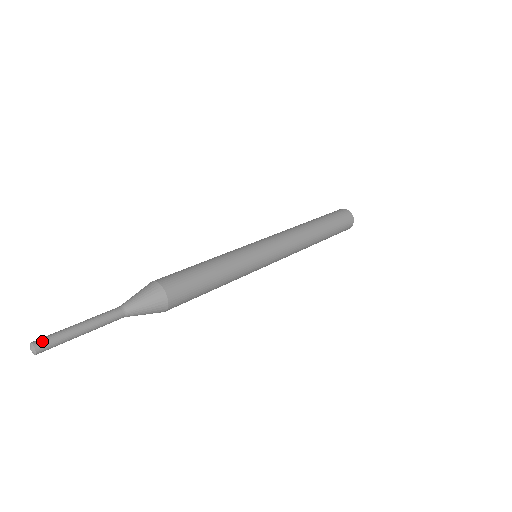
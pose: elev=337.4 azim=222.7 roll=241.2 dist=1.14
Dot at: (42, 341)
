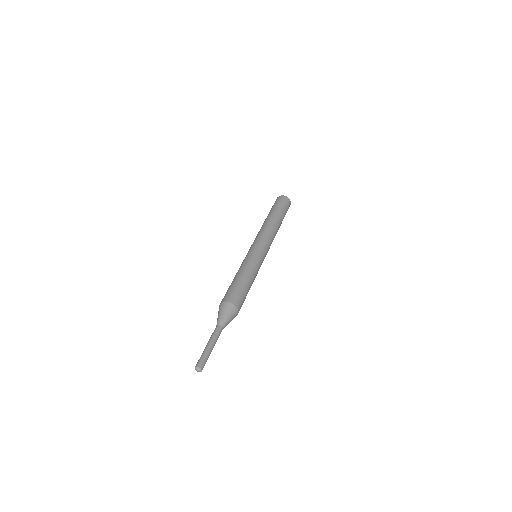
Dot at: (203, 365)
